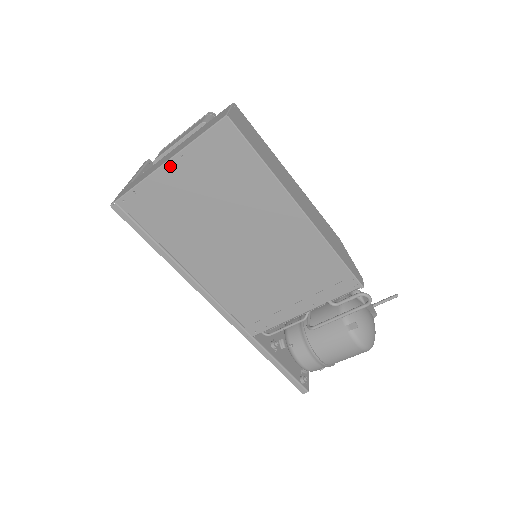
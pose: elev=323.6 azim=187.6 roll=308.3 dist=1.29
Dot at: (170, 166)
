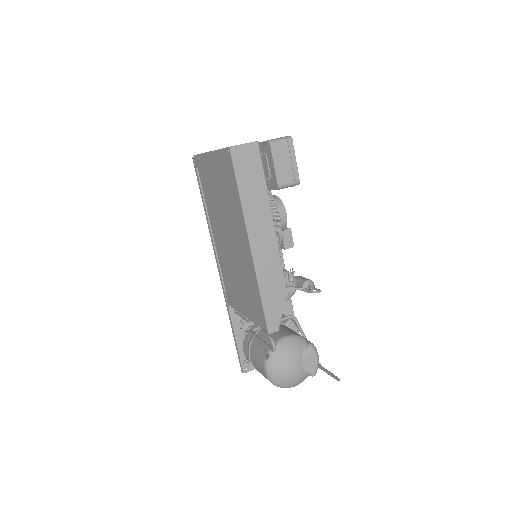
Dot at: (211, 156)
